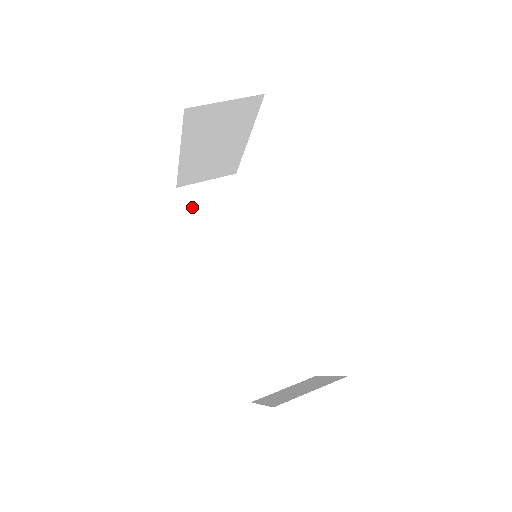
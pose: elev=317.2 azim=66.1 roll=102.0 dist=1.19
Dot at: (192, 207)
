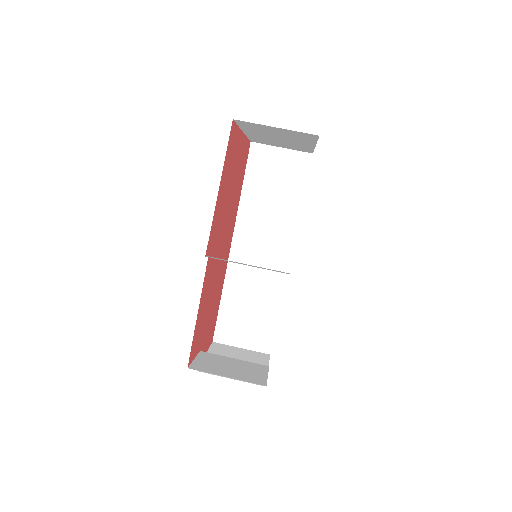
Dot at: (255, 166)
